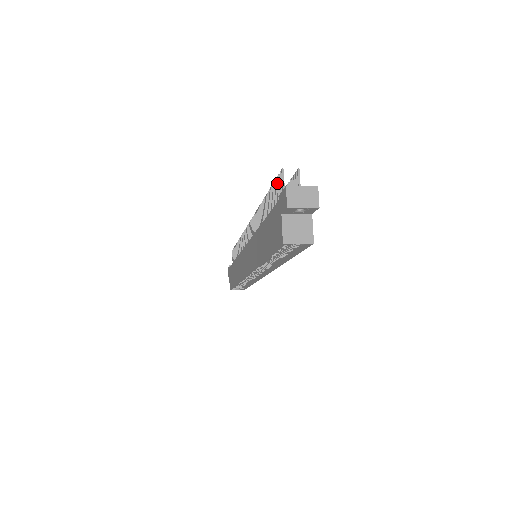
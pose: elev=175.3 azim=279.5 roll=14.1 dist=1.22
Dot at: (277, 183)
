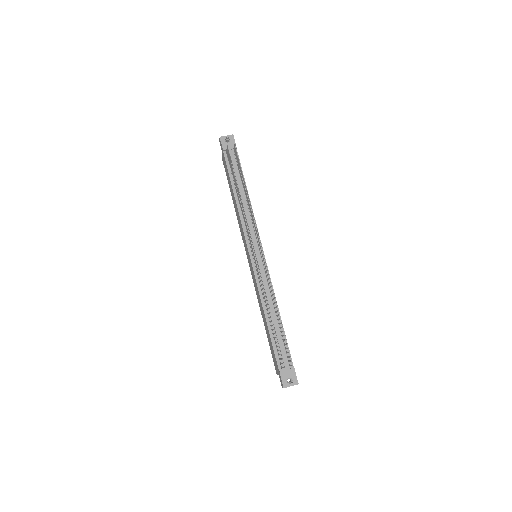
Dot at: occluded
